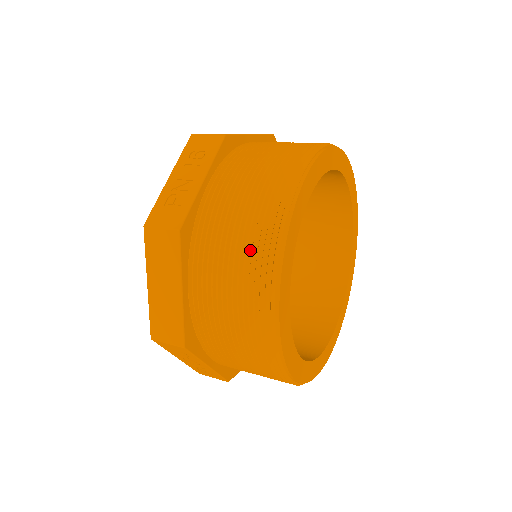
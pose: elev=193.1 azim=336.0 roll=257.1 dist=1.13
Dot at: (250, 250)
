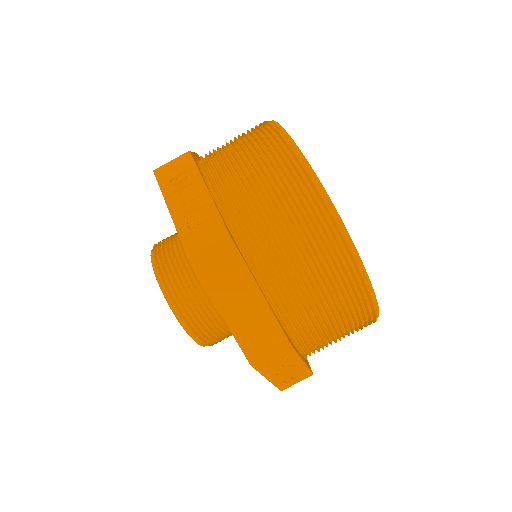
Dot at: (298, 214)
